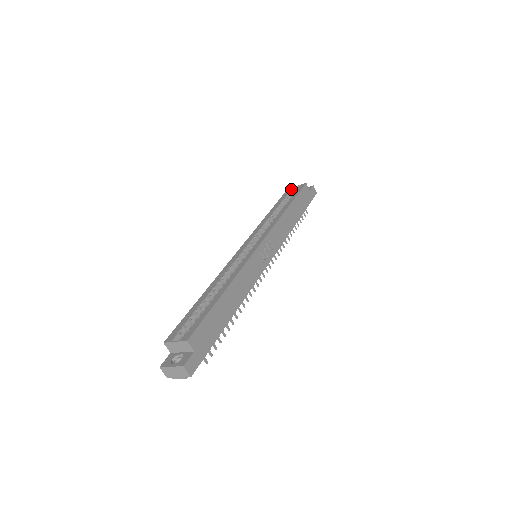
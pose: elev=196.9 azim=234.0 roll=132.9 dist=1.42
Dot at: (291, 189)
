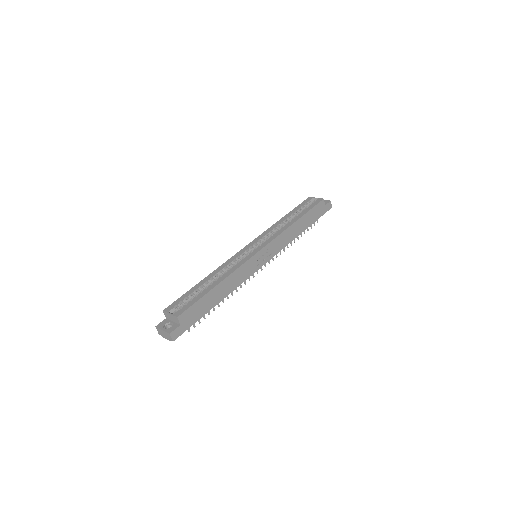
Dot at: (310, 199)
